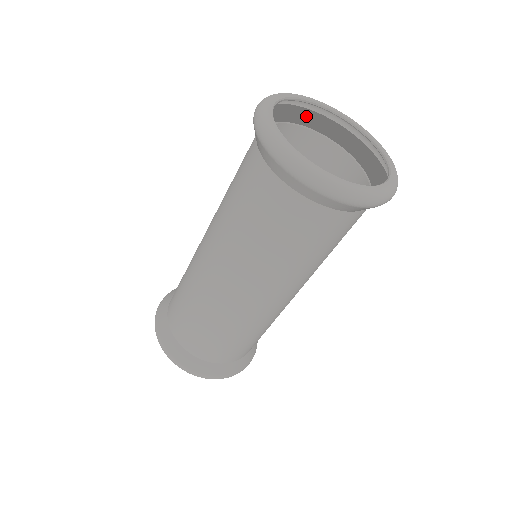
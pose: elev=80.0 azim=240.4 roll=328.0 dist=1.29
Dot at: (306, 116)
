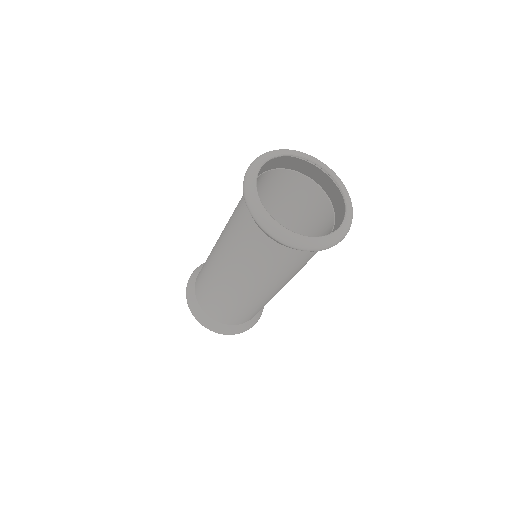
Dot at: (276, 160)
